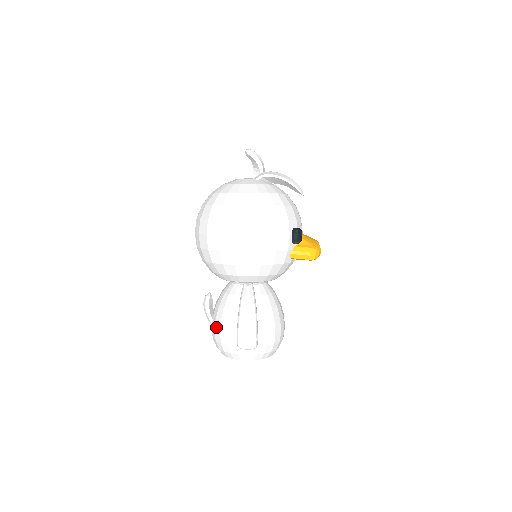
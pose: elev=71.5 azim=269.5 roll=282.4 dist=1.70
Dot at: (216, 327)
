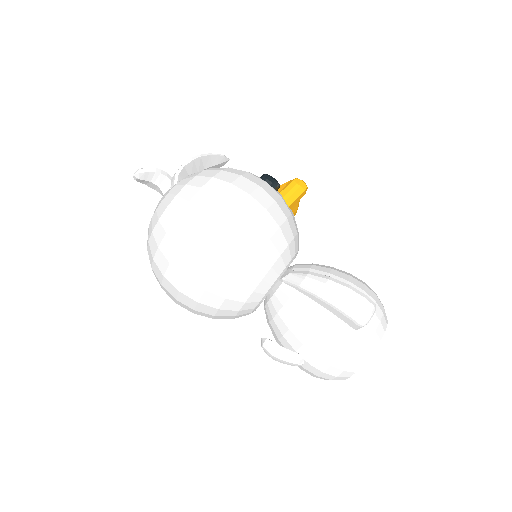
Dot at: (314, 350)
